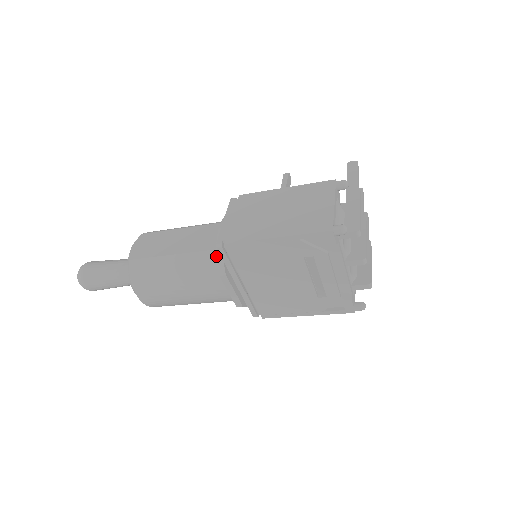
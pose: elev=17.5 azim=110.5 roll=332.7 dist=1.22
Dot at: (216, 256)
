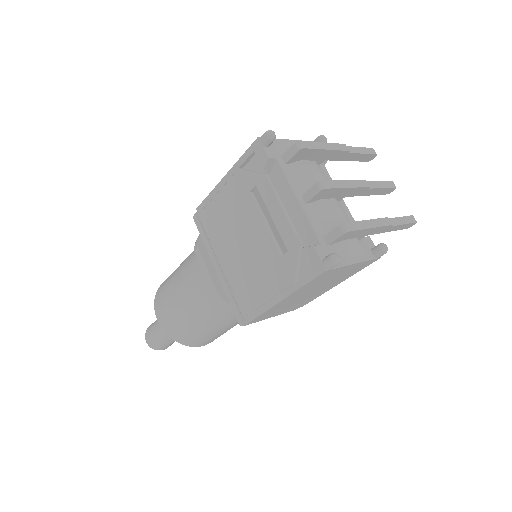
Dot at: (199, 235)
